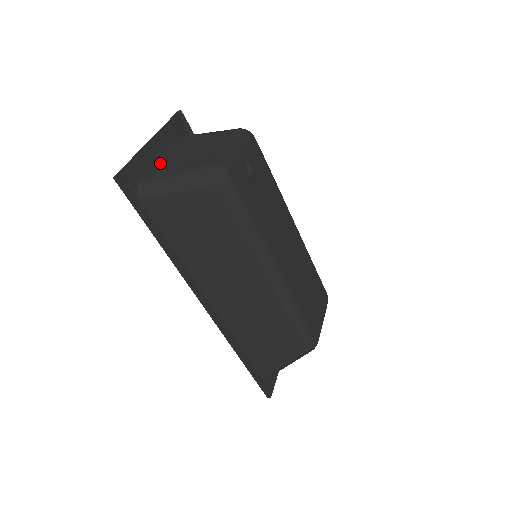
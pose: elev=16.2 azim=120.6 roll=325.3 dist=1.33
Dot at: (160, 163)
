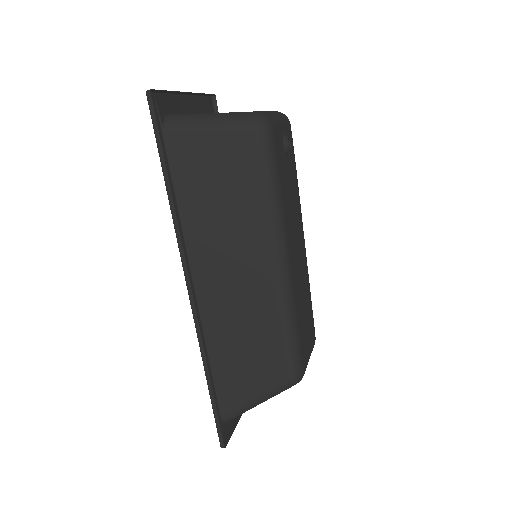
Dot at: occluded
